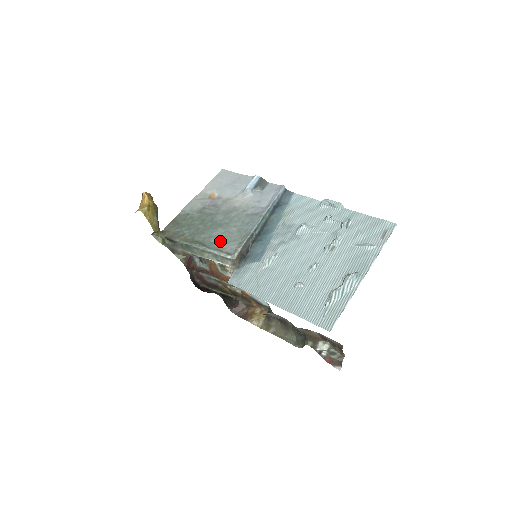
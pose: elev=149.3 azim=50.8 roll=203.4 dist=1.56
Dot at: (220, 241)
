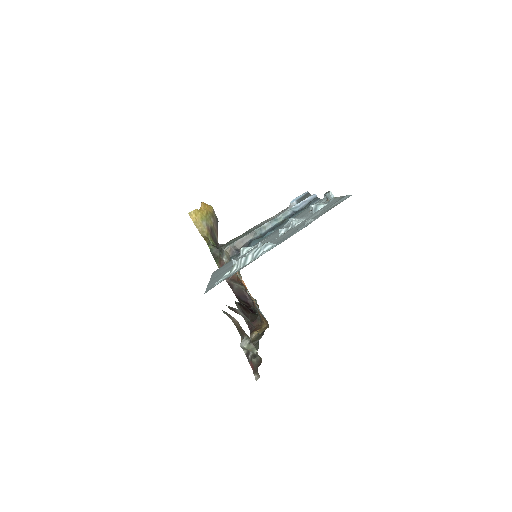
Dot at: occluded
